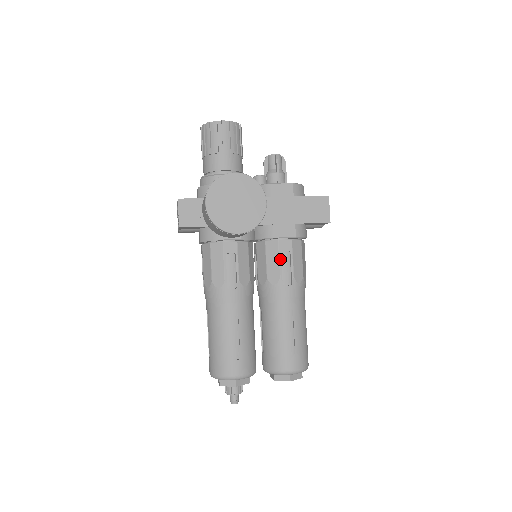
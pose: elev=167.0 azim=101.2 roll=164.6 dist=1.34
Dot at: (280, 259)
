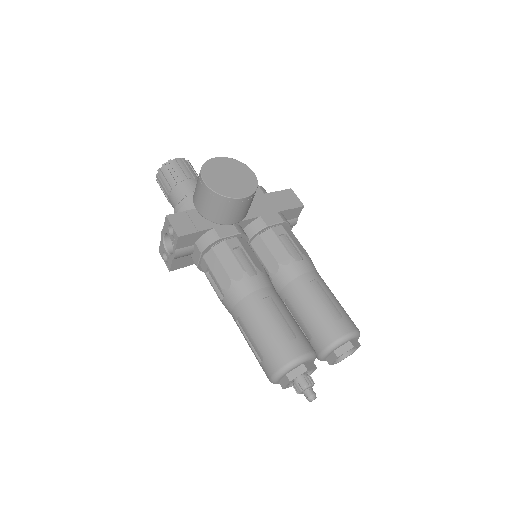
Dot at: (281, 241)
